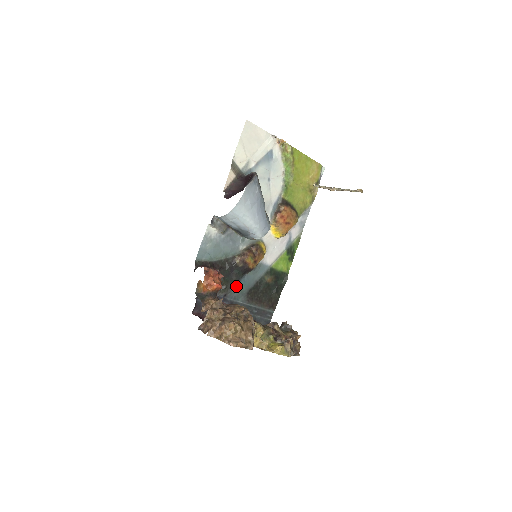
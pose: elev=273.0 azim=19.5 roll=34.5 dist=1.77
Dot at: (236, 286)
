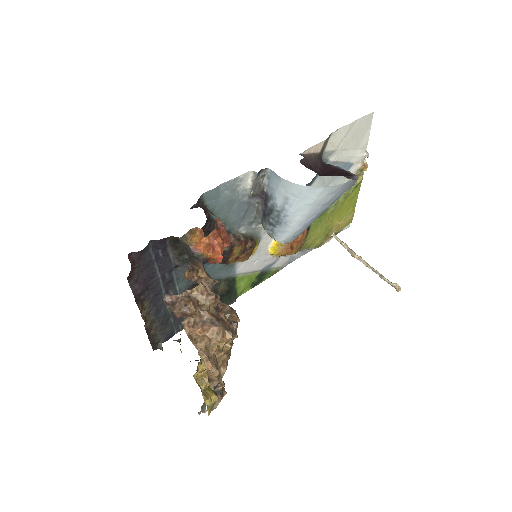
Dot at: occluded
